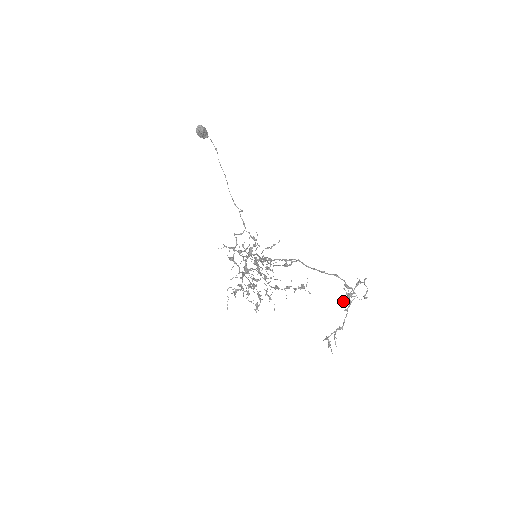
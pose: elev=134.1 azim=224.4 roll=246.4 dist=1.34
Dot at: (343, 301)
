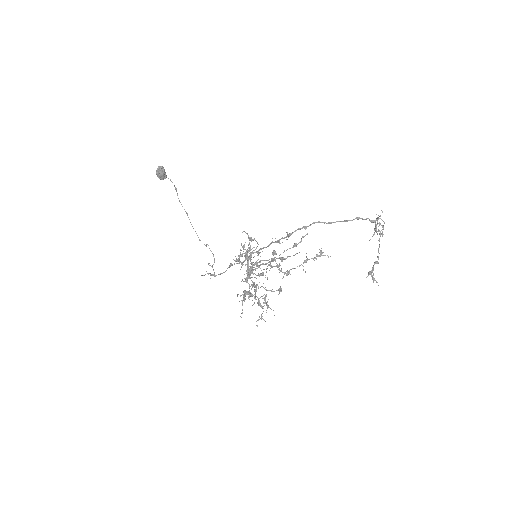
Dot at: (370, 239)
